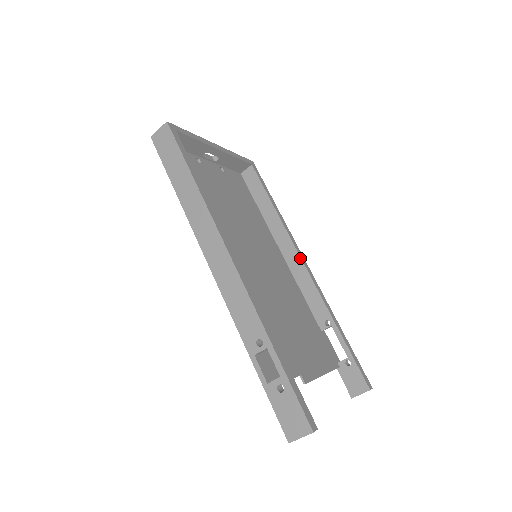
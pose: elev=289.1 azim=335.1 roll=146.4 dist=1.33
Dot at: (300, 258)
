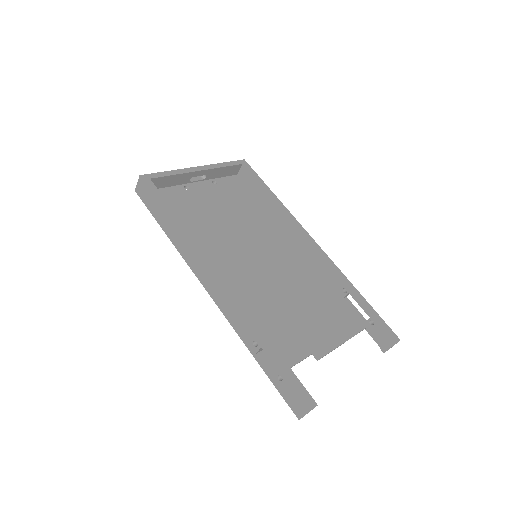
Dot at: (305, 238)
